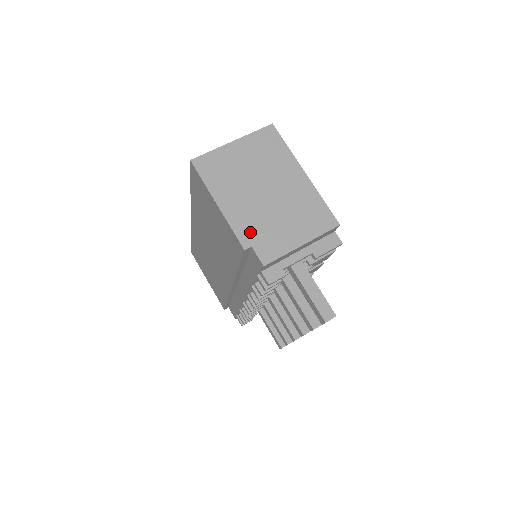
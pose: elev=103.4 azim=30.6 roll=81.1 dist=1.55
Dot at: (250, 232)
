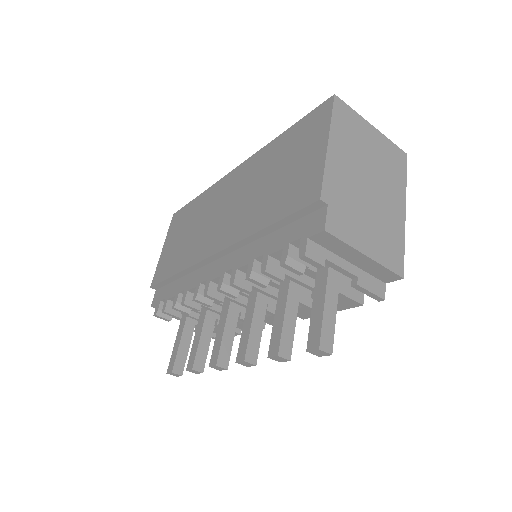
Dot at: (336, 193)
